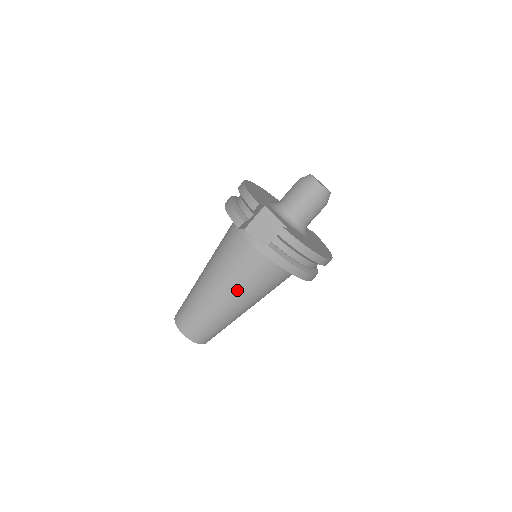
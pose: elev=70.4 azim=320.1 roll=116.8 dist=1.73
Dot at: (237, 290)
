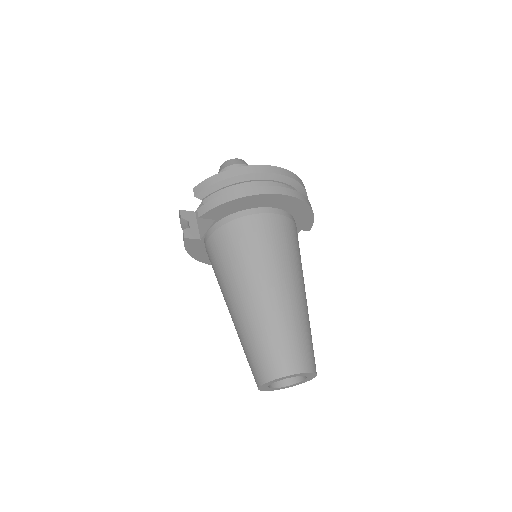
Dot at: (241, 276)
